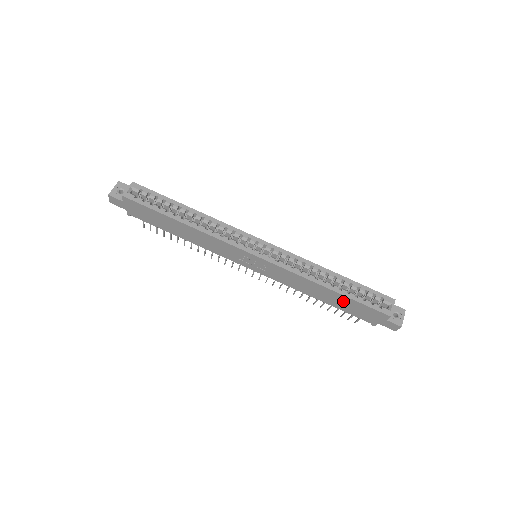
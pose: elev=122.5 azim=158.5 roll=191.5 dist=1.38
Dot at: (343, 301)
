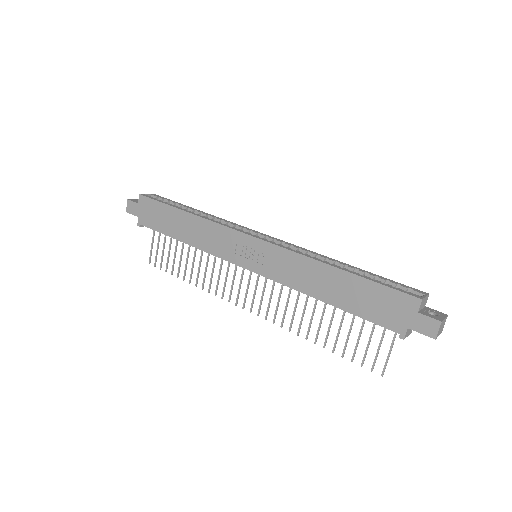
Dot at: (355, 290)
